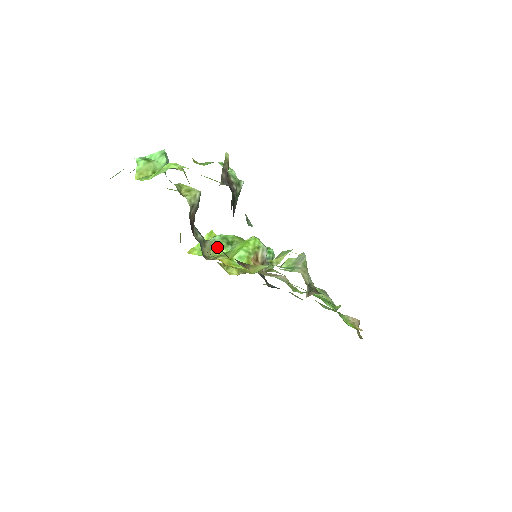
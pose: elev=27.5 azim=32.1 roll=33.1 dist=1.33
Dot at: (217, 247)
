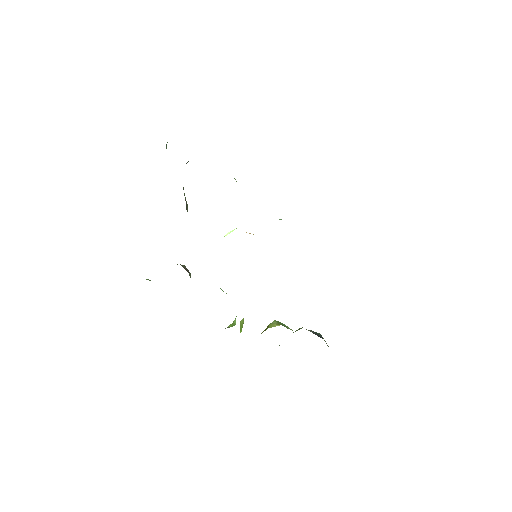
Dot at: occluded
